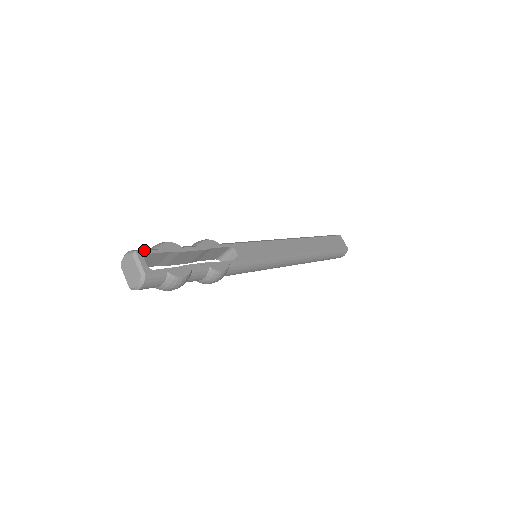
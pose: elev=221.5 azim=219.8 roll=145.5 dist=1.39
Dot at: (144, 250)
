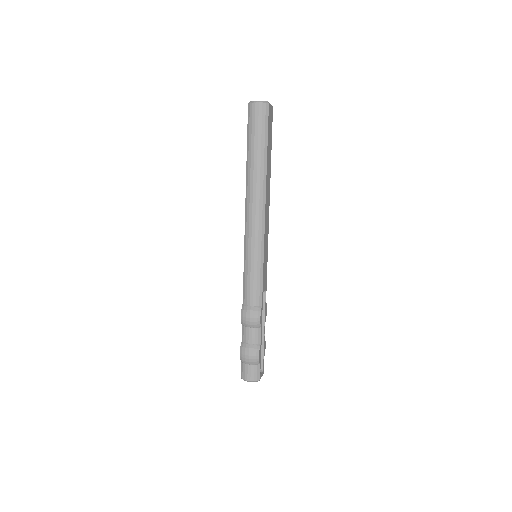
Dot at: (259, 374)
